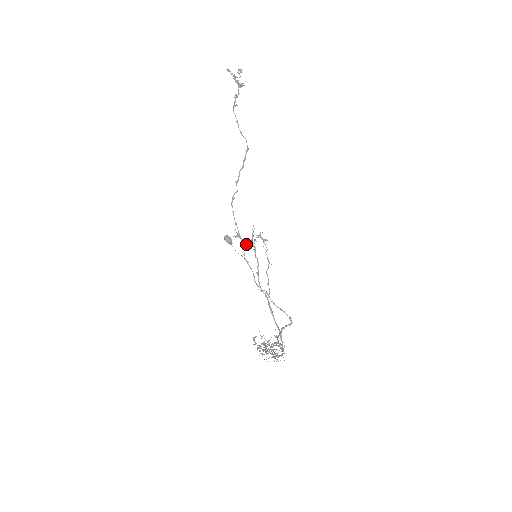
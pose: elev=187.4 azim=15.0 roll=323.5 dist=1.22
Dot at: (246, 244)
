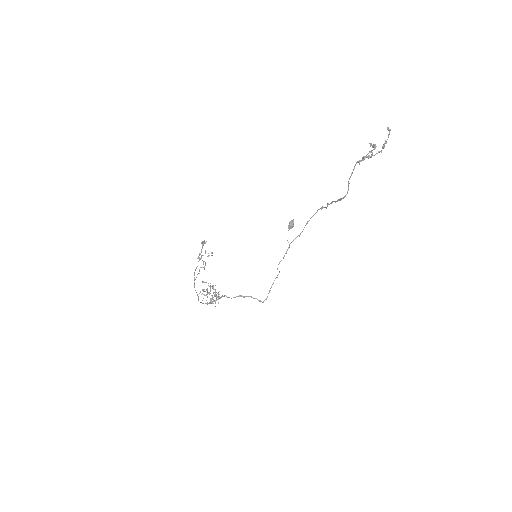
Dot at: (201, 251)
